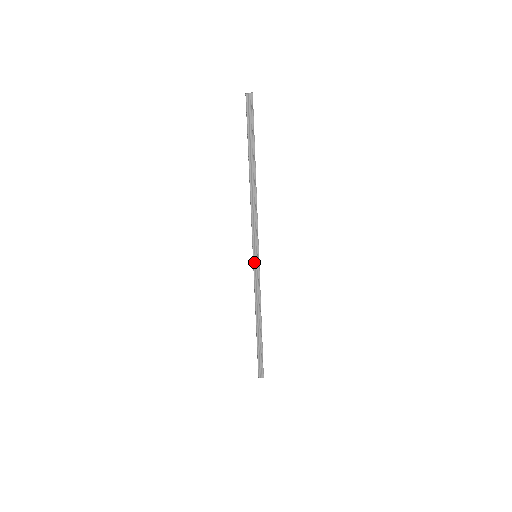
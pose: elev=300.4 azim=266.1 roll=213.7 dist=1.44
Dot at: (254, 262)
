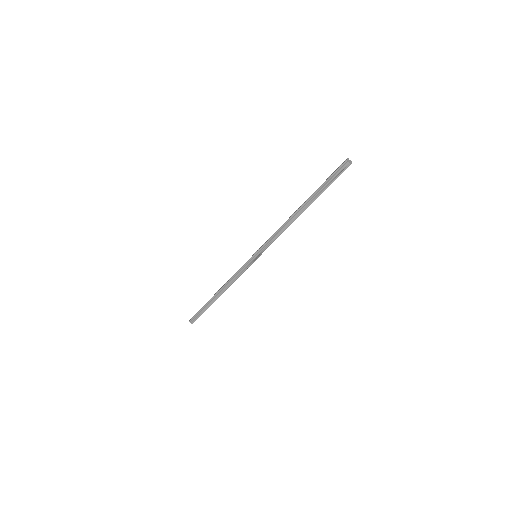
Dot at: (251, 258)
